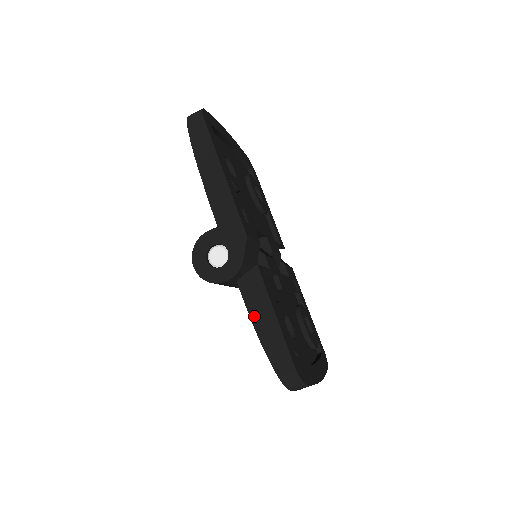
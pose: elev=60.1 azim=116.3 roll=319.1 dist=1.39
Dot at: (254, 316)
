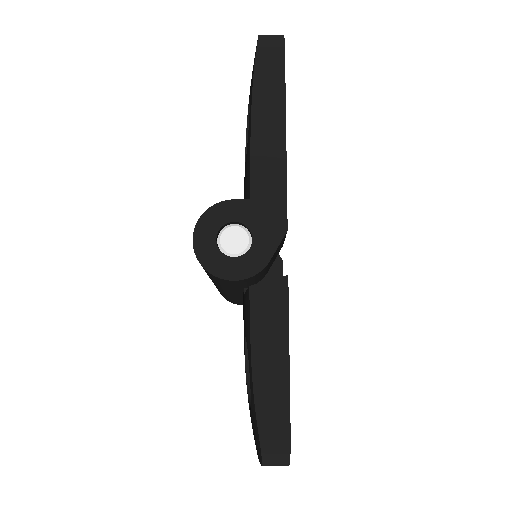
Dot at: (257, 346)
